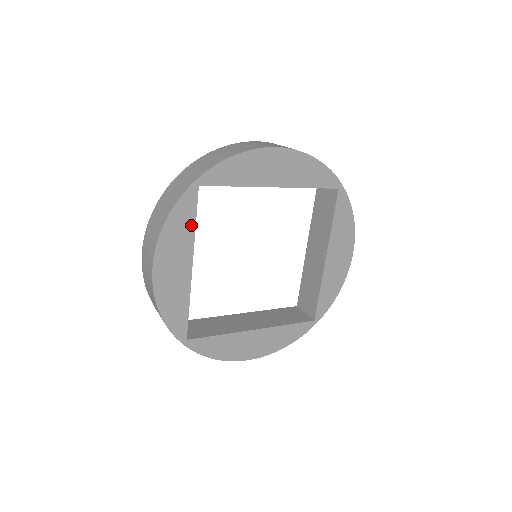
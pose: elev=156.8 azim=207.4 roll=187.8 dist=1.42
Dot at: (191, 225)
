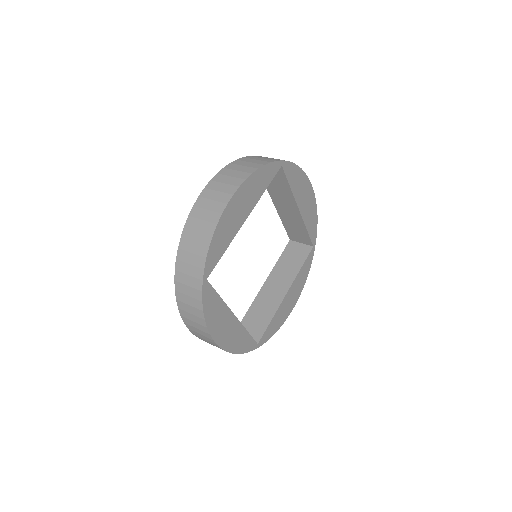
Dot at: (264, 187)
